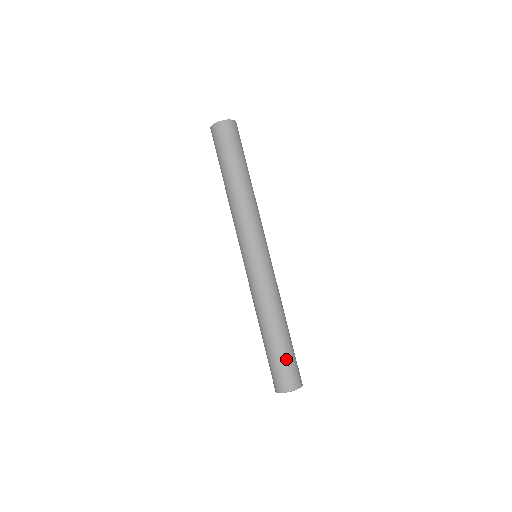
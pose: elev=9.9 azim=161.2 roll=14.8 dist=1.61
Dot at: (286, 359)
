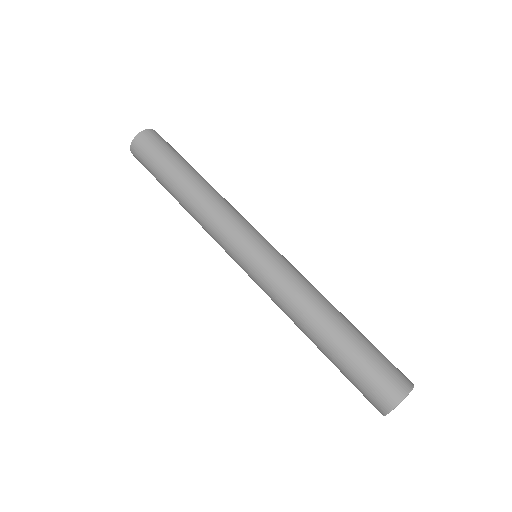
Dot at: (376, 350)
